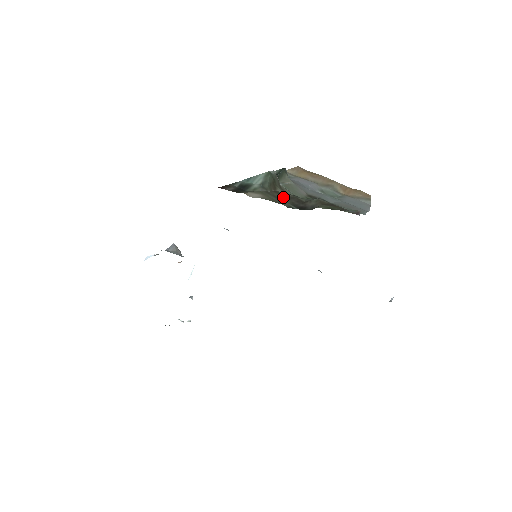
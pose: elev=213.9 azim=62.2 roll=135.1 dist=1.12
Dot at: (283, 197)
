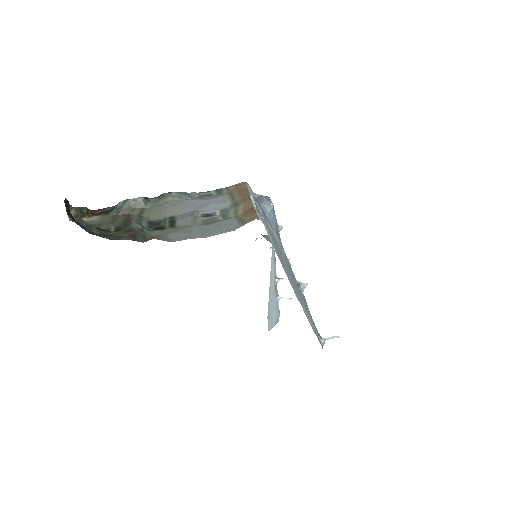
Dot at: (122, 220)
